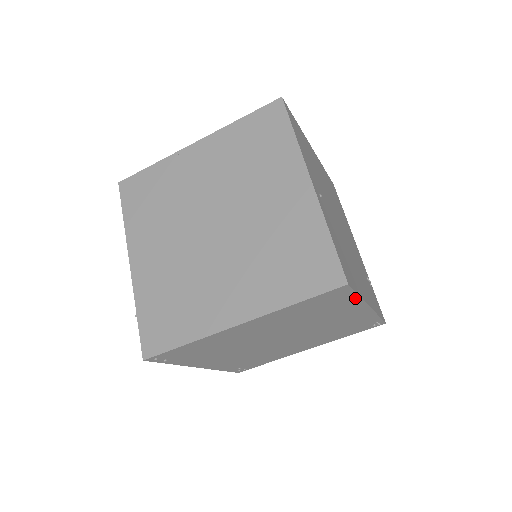
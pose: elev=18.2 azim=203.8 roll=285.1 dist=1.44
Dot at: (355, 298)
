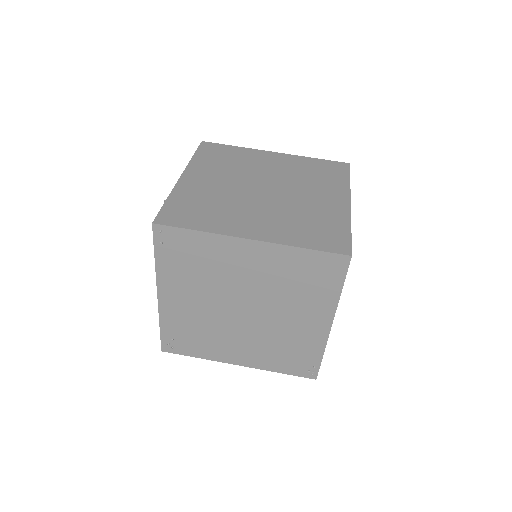
Dot at: (337, 290)
